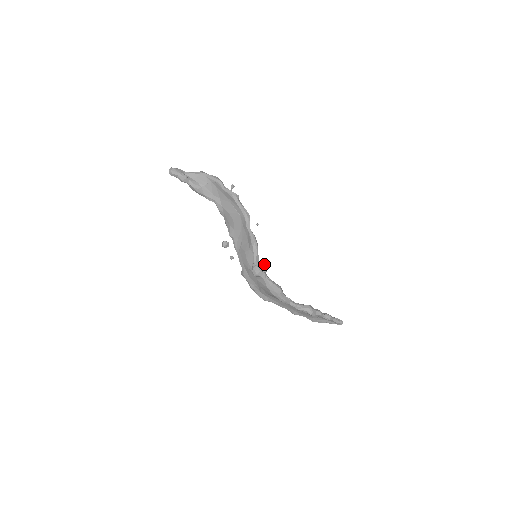
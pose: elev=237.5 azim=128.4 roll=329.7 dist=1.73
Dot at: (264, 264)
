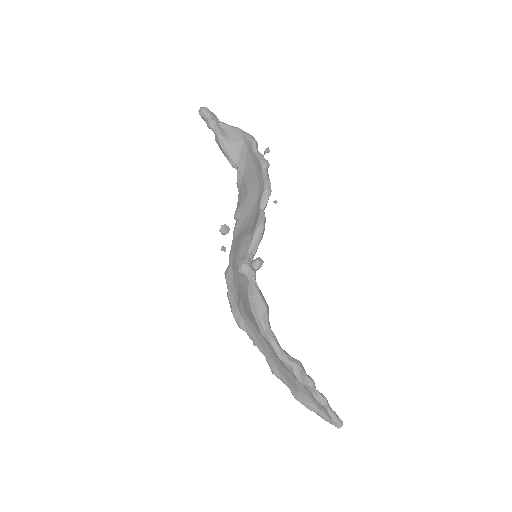
Dot at: (259, 257)
